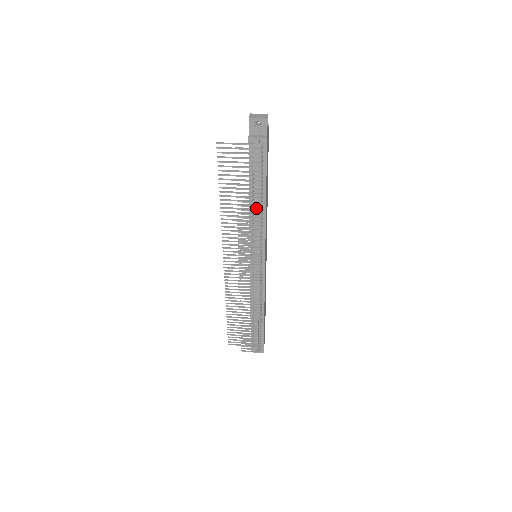
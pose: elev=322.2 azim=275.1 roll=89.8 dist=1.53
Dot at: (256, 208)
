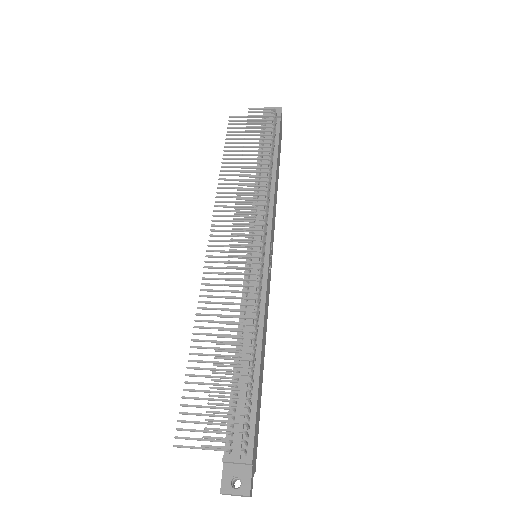
Dot at: (263, 178)
